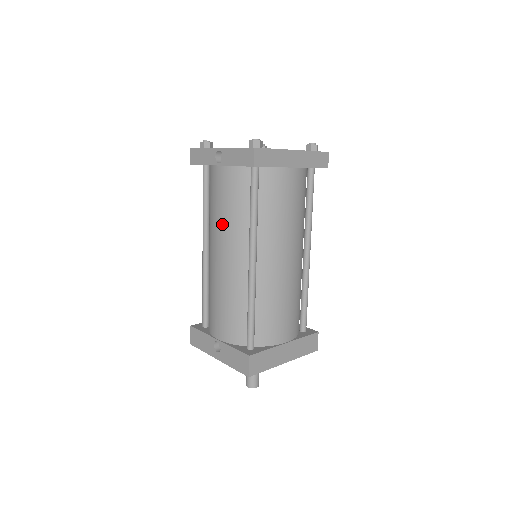
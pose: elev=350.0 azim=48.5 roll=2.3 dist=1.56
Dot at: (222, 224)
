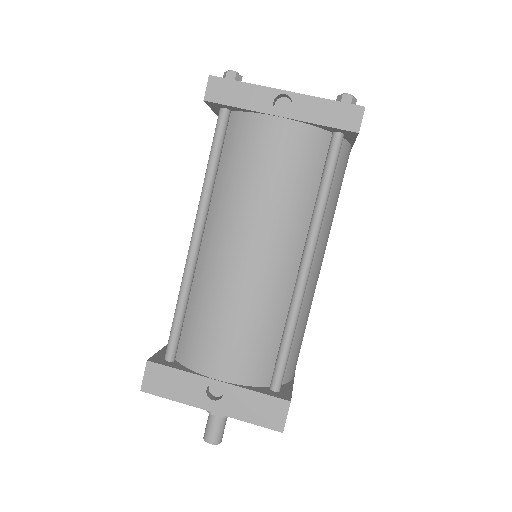
Dot at: (267, 205)
